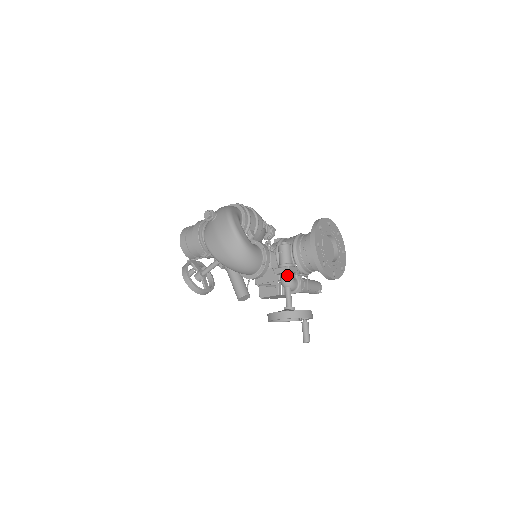
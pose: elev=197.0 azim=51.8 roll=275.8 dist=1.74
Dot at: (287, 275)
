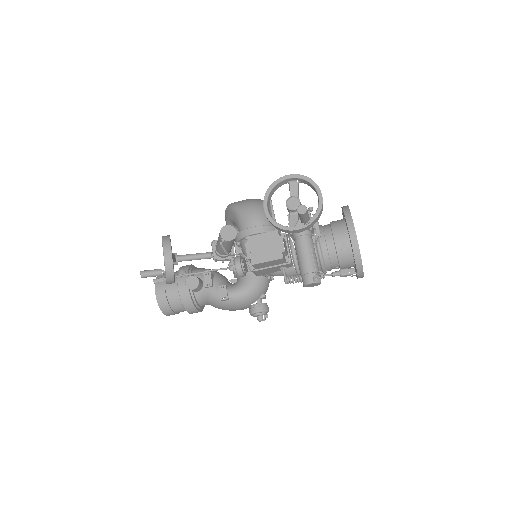
Dot at: occluded
